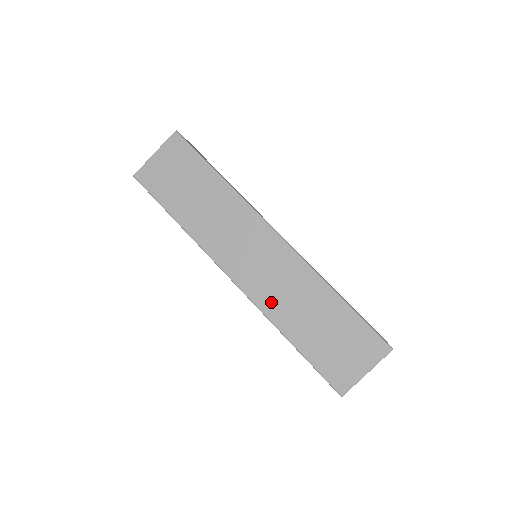
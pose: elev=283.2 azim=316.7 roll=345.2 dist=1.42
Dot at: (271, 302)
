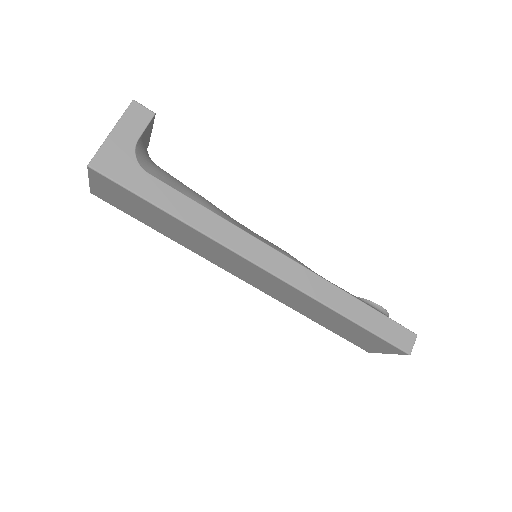
Dot at: (283, 300)
